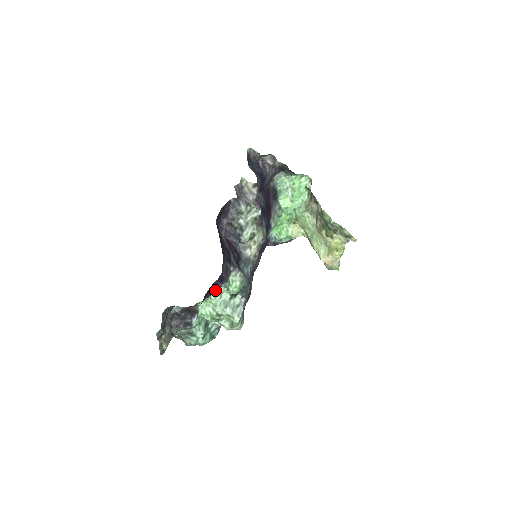
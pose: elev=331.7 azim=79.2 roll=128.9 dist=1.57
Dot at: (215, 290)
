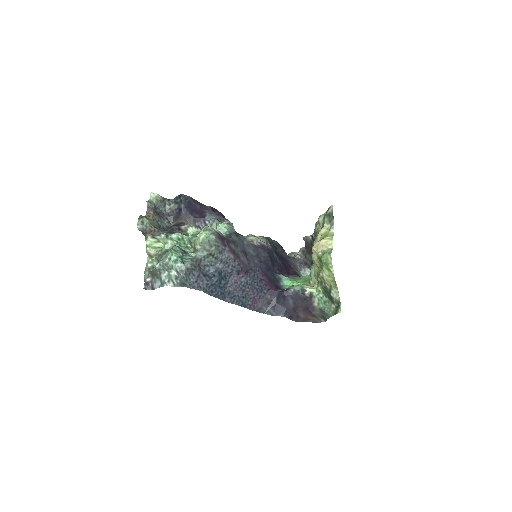
Dot at: (206, 215)
